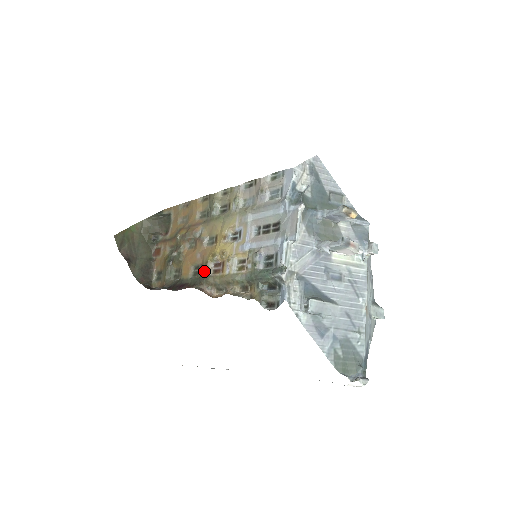
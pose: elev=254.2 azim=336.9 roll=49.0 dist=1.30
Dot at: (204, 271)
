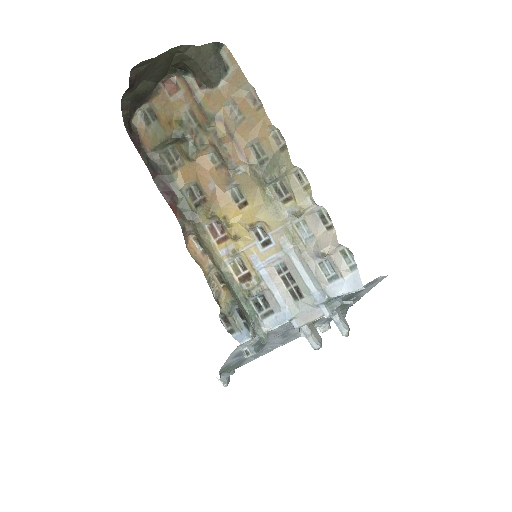
Dot at: (203, 213)
